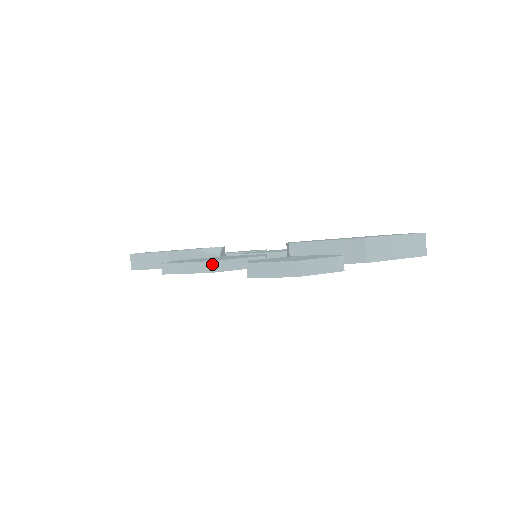
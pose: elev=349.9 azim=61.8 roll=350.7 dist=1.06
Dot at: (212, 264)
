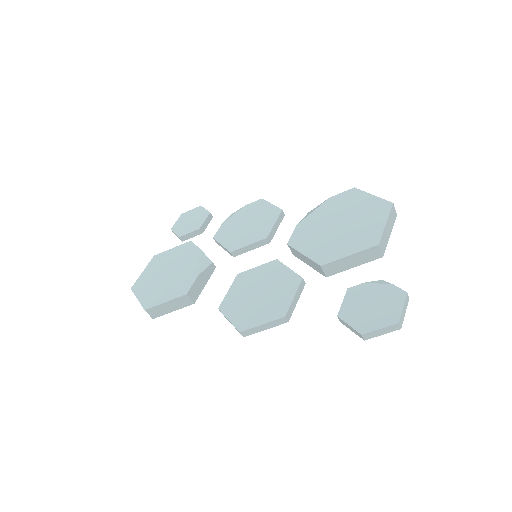
Dot at: (287, 316)
